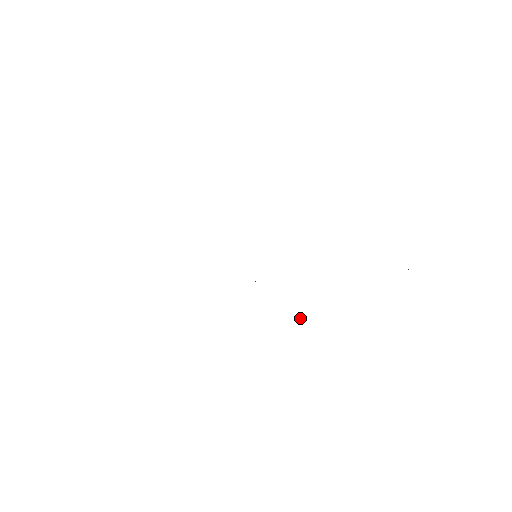
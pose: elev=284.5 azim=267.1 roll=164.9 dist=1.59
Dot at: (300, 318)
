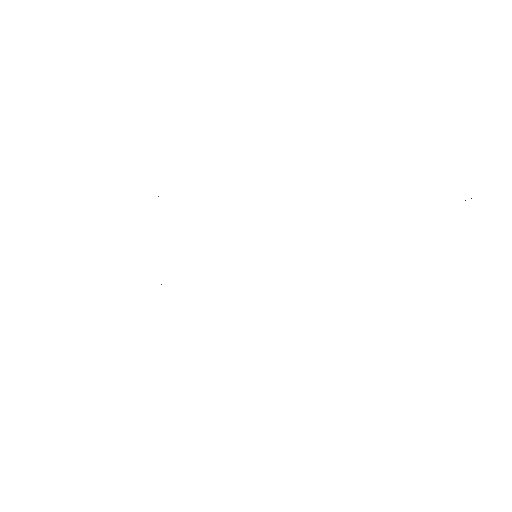
Dot at: occluded
